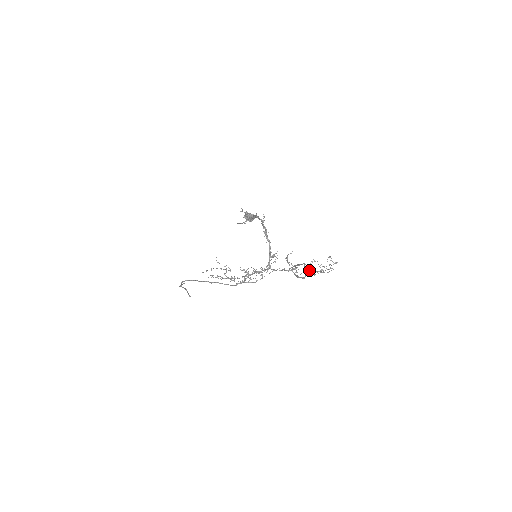
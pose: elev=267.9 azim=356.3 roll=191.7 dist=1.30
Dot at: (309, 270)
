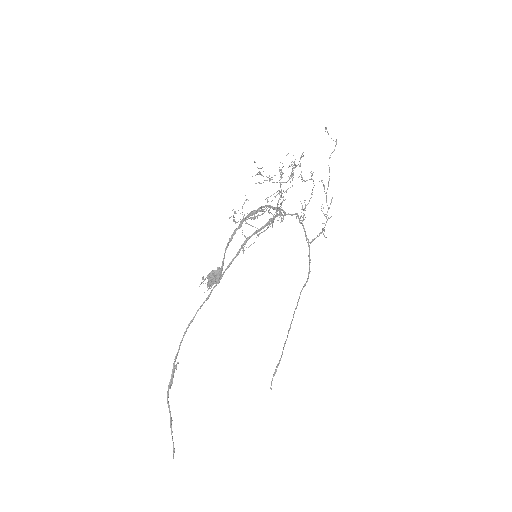
Dot at: (312, 241)
